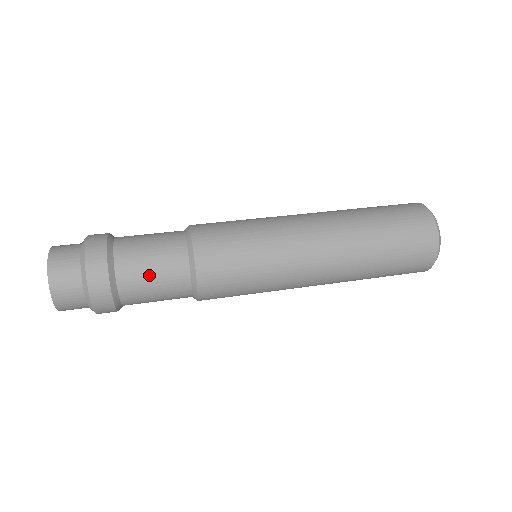
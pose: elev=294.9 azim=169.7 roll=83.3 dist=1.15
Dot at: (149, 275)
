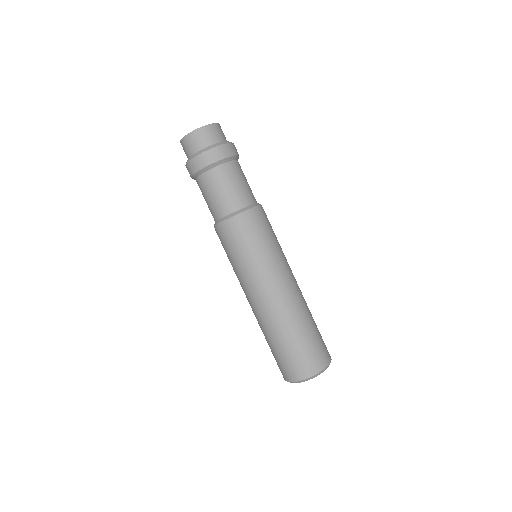
Dot at: (236, 181)
